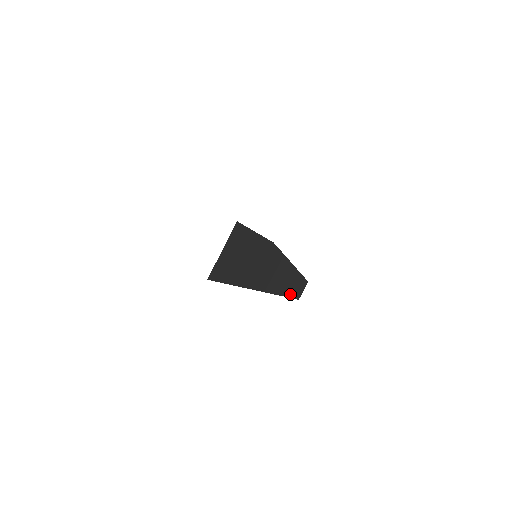
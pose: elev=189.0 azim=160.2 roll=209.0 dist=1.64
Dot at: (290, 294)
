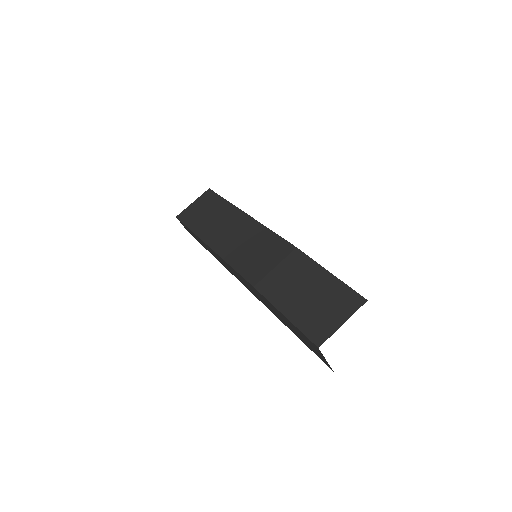
Dot at: occluded
